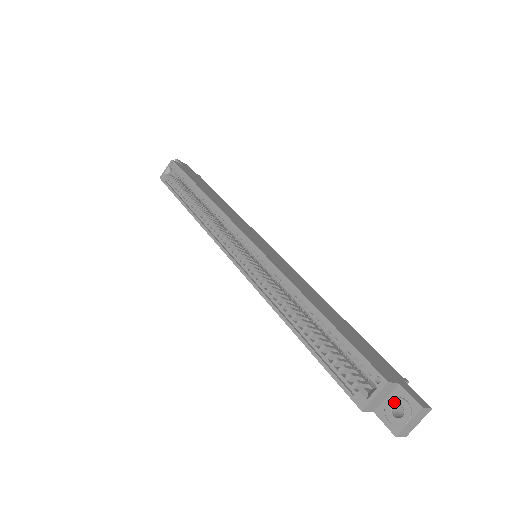
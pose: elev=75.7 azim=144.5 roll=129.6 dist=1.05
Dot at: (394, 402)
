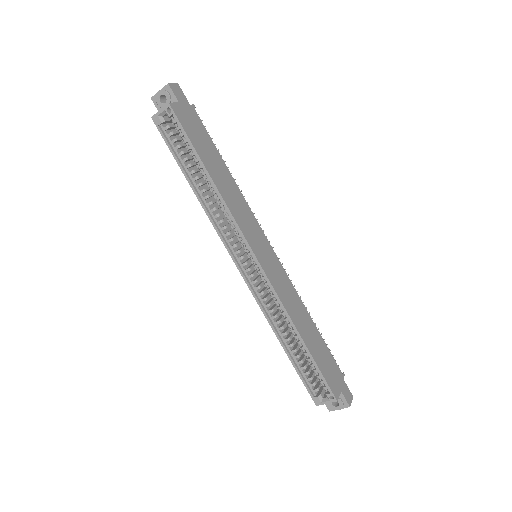
Dot at: occluded
